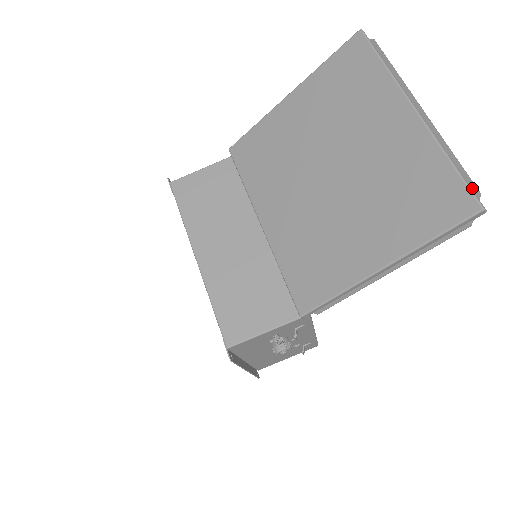
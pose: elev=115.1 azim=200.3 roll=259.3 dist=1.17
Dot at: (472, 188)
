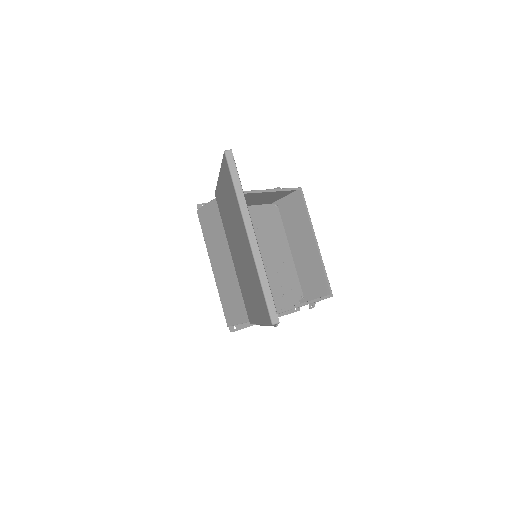
Dot at: (273, 305)
